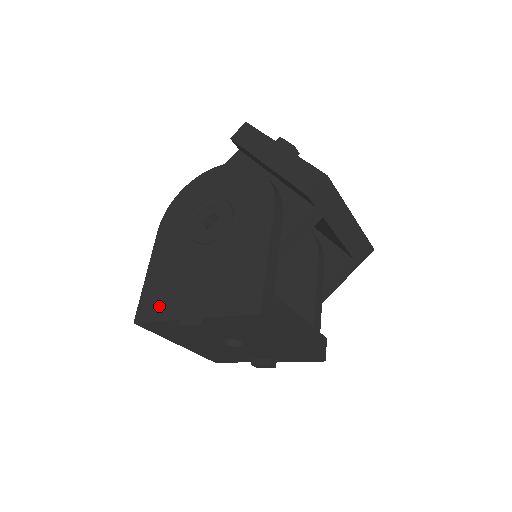
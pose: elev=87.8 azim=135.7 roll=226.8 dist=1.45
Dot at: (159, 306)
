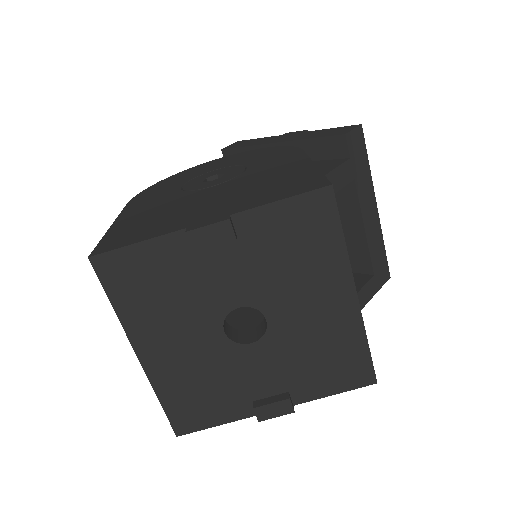
Dot at: (141, 233)
